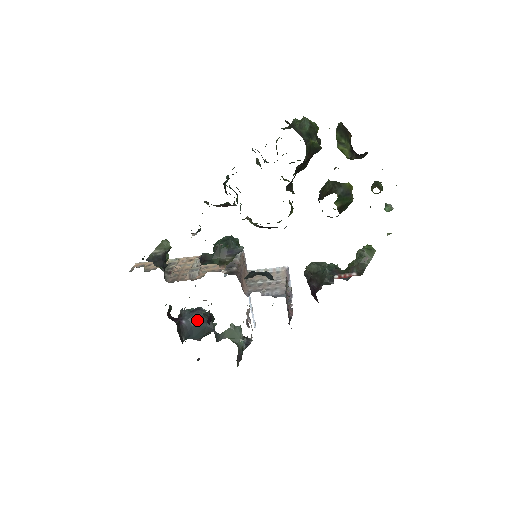
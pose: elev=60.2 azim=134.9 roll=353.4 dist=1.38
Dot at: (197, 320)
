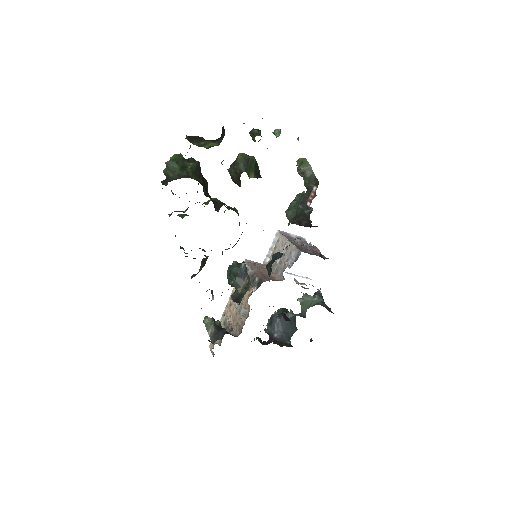
Dot at: (280, 324)
